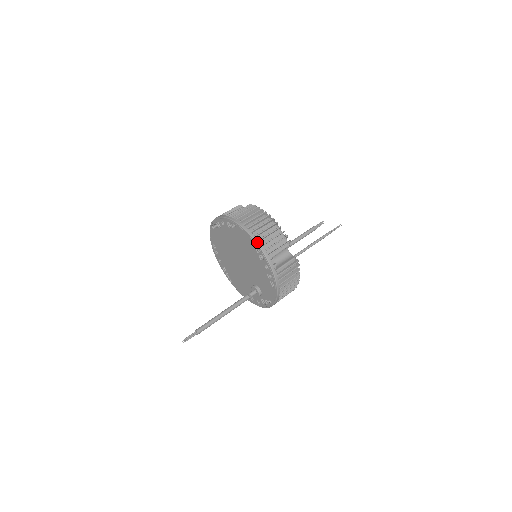
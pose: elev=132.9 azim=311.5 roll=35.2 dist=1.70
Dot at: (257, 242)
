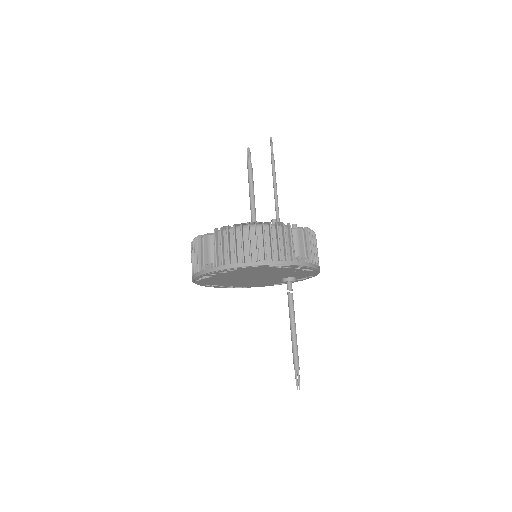
Dot at: (275, 264)
